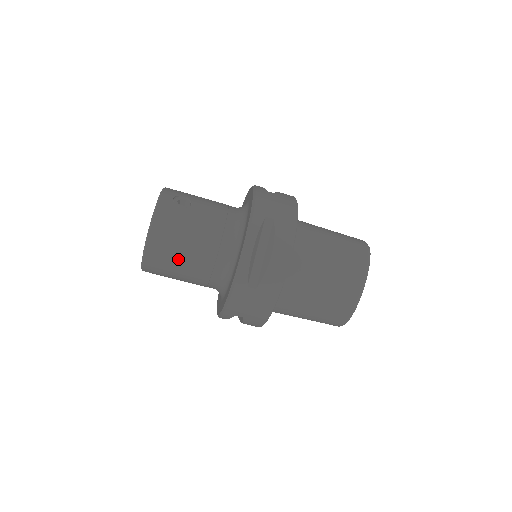
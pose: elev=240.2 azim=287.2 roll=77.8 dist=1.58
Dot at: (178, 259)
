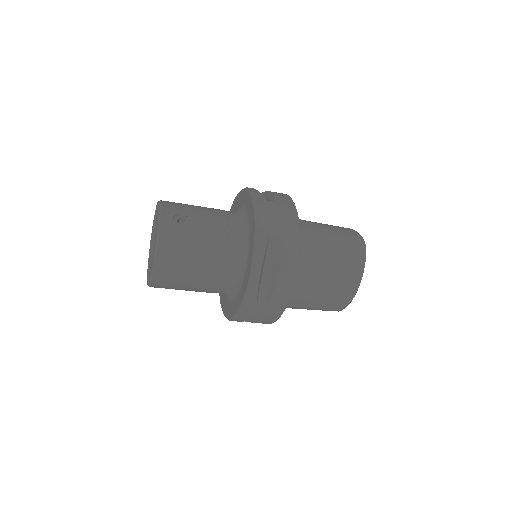
Dot at: (186, 279)
